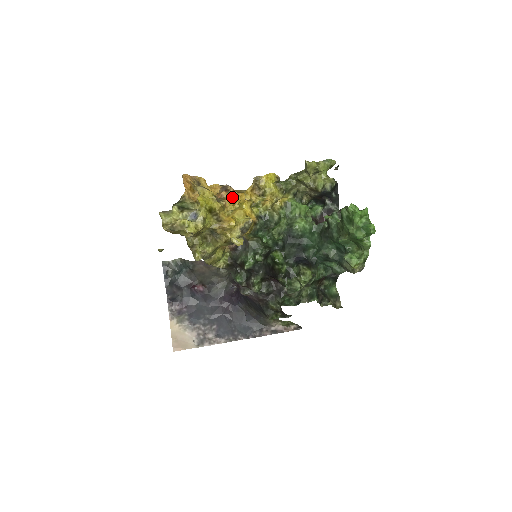
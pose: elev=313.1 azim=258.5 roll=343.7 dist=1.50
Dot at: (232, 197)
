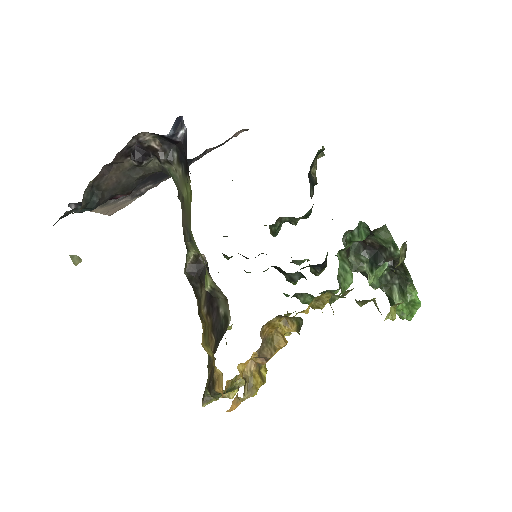
Dot at: occluded
